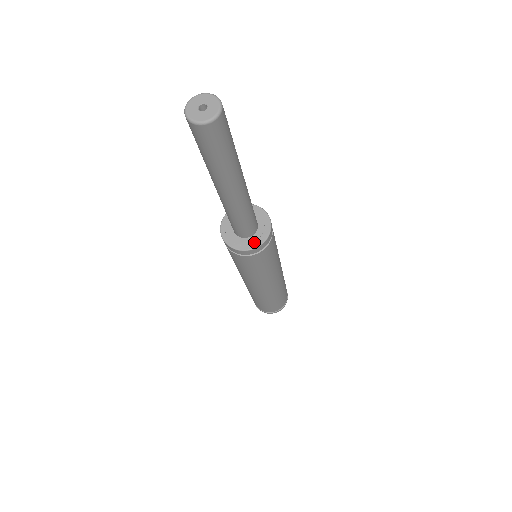
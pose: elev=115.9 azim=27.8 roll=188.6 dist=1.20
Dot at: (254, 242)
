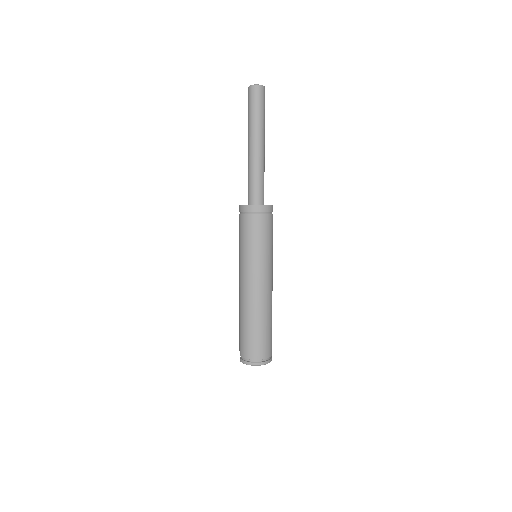
Dot at: occluded
